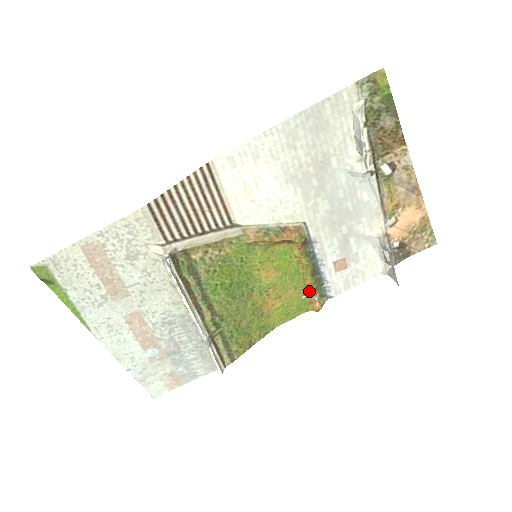
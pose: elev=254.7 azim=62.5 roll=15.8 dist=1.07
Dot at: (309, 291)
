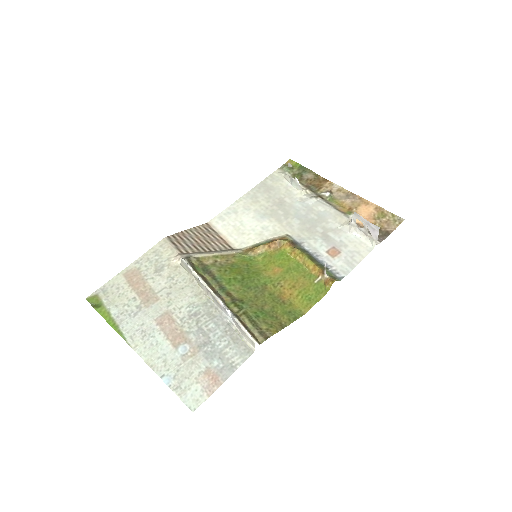
Dot at: (318, 275)
